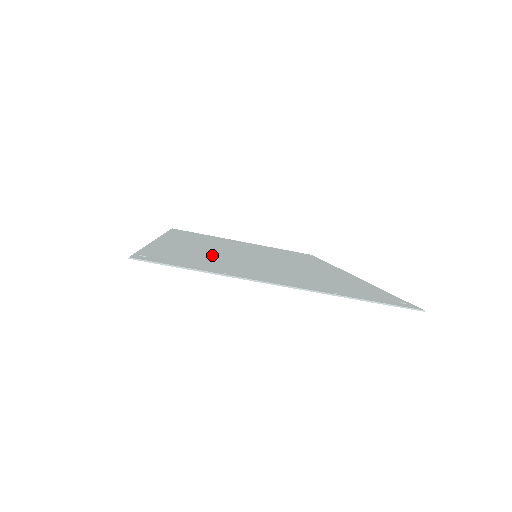
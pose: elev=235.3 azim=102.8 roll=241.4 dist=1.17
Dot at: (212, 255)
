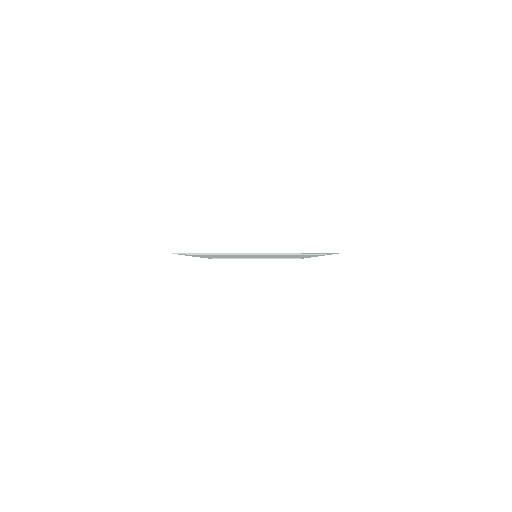
Dot at: occluded
